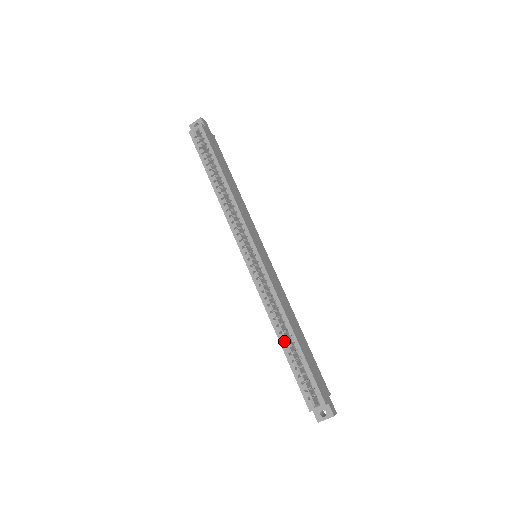
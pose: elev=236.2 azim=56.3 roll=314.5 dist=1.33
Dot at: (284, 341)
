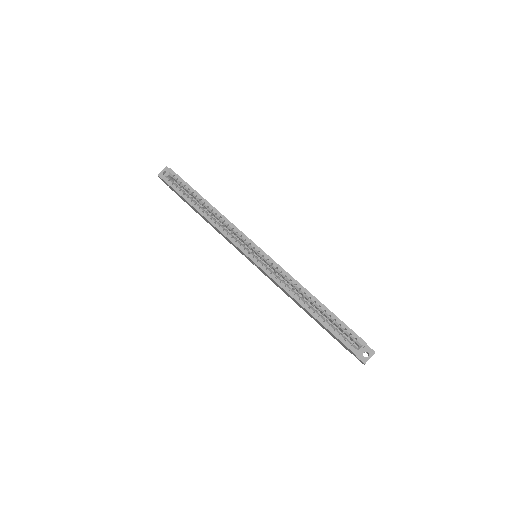
Dot at: (311, 308)
